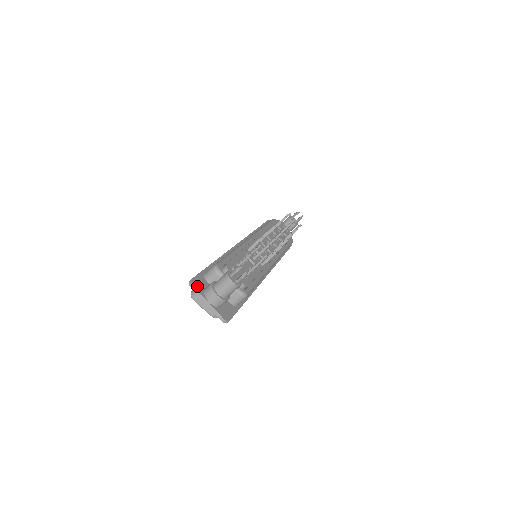
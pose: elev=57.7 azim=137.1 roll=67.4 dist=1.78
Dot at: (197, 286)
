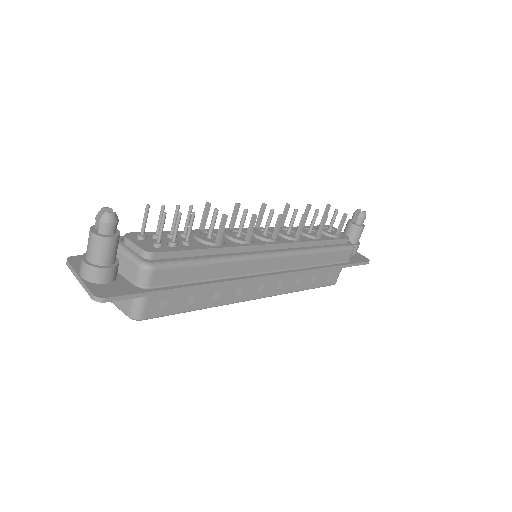
Dot at: (76, 262)
